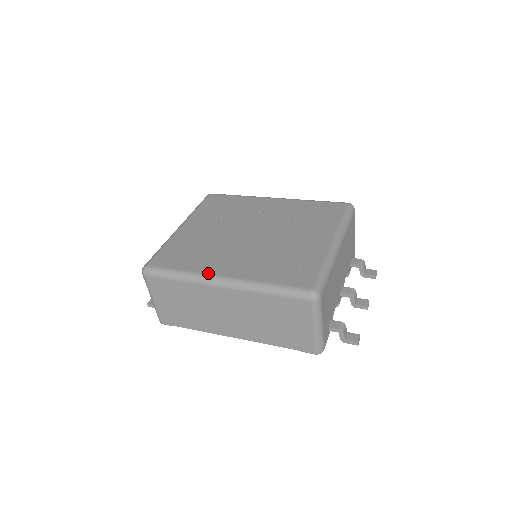
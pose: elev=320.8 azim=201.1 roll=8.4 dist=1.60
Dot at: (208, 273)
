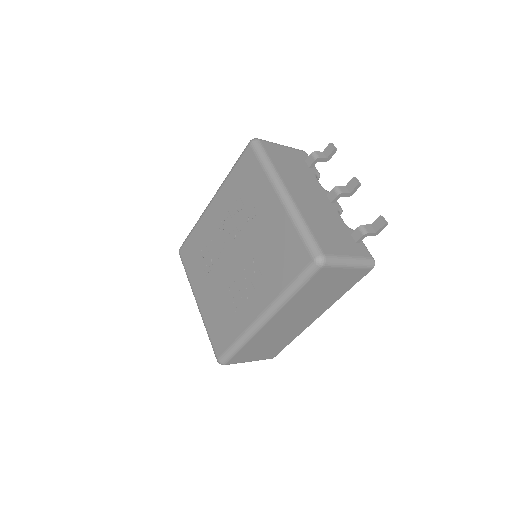
Dot at: (250, 324)
